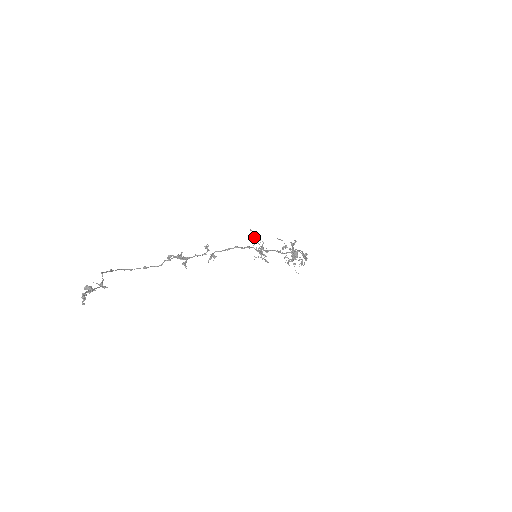
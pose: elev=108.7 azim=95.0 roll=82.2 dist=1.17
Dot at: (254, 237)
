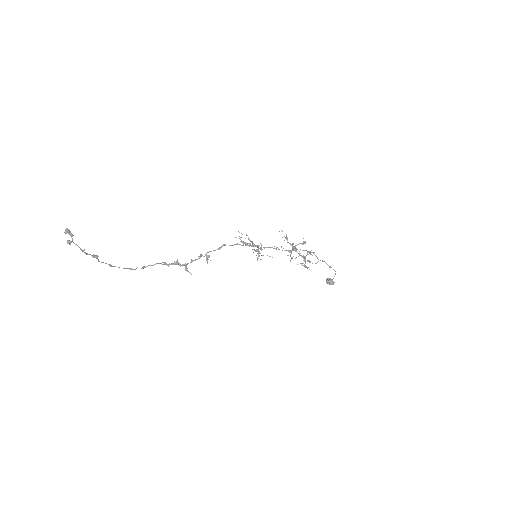
Dot at: (242, 242)
